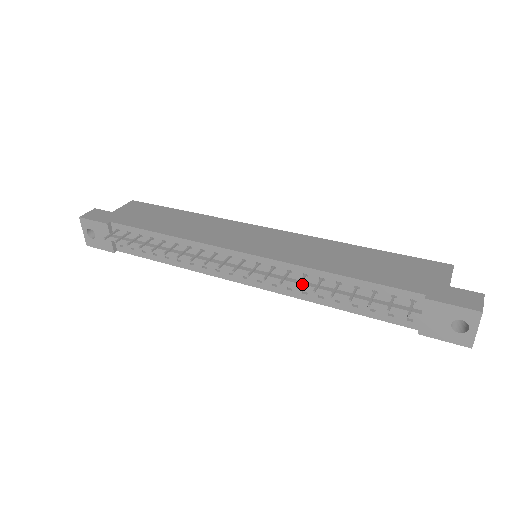
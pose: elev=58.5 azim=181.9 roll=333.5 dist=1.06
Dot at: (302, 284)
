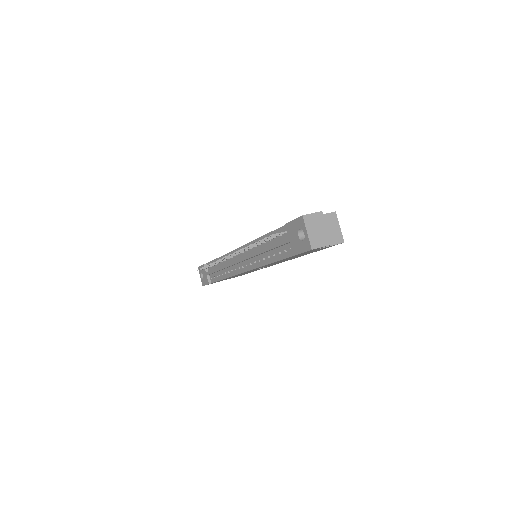
Dot at: (253, 252)
